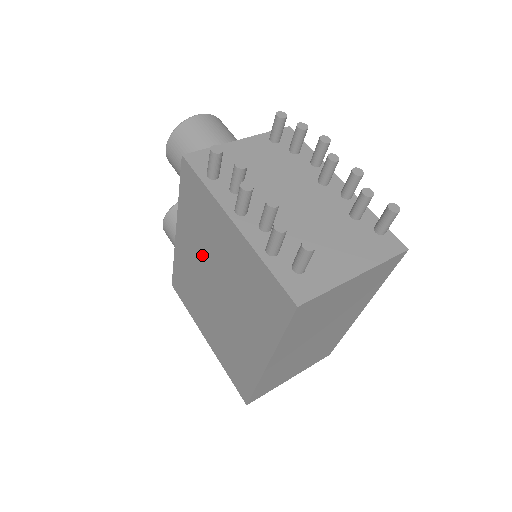
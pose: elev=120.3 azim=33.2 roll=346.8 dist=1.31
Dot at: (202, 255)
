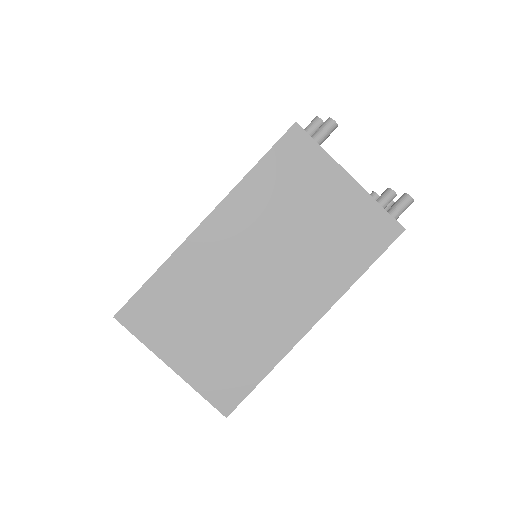
Dot at: occluded
